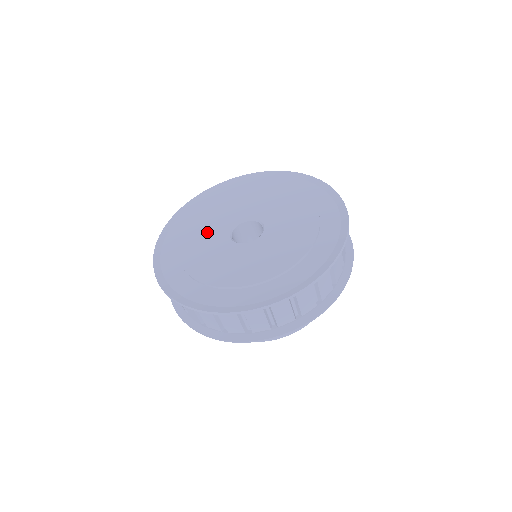
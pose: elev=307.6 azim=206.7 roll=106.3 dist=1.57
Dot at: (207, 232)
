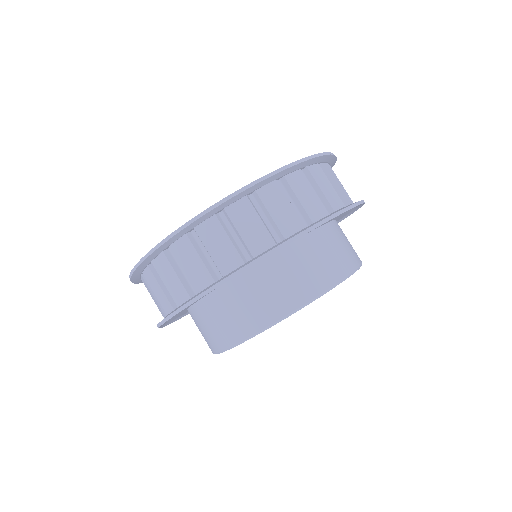
Dot at: occluded
